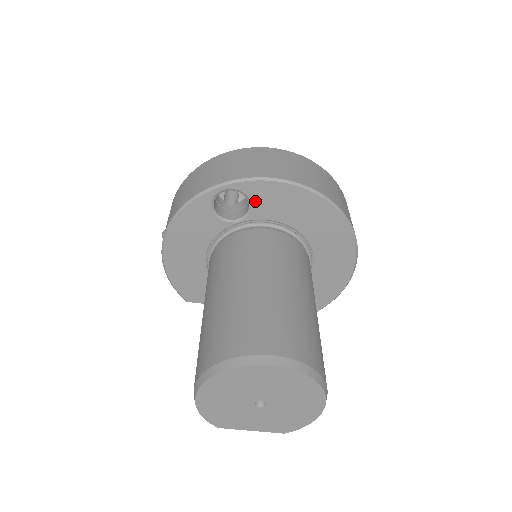
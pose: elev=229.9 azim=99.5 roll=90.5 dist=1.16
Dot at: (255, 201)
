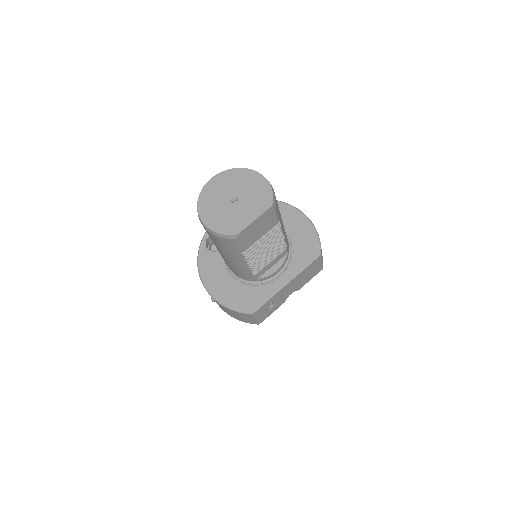
Dot at: occluded
